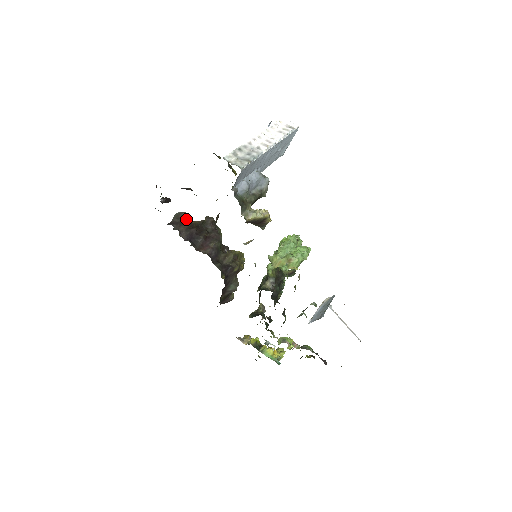
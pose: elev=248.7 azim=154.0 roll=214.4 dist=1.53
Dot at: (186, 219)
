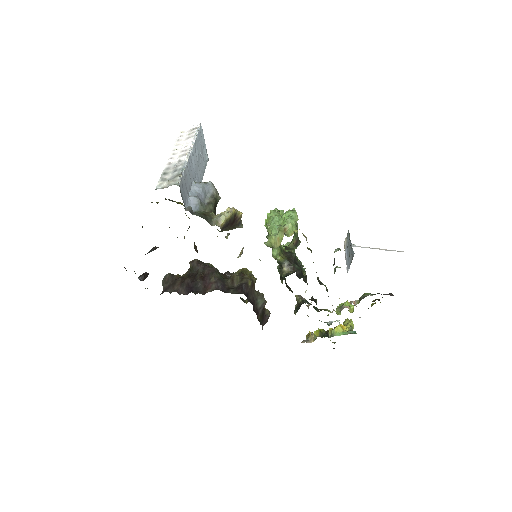
Dot at: (174, 278)
